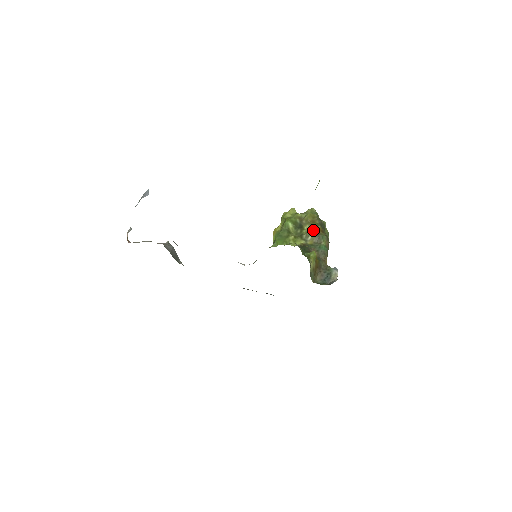
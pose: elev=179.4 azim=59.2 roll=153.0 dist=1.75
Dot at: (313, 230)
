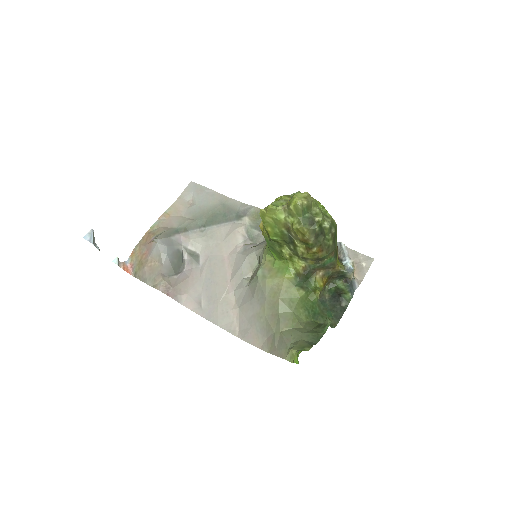
Dot at: (309, 254)
